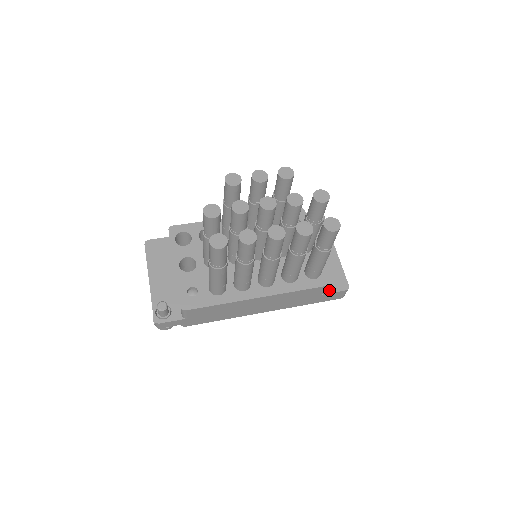
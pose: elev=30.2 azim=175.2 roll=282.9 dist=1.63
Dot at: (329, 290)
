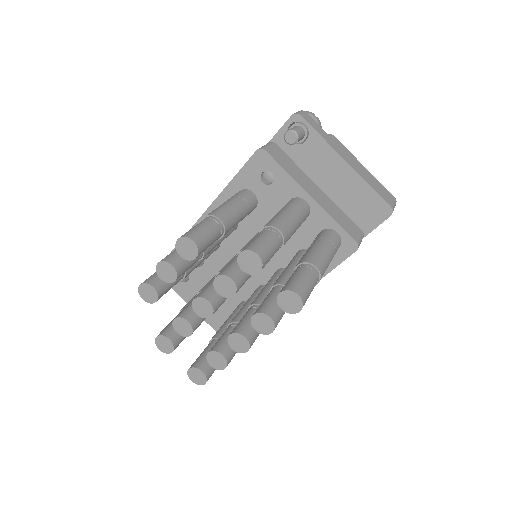
Dot at: (368, 228)
